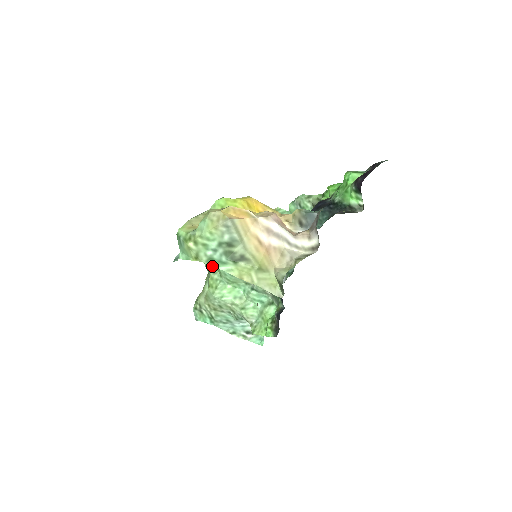
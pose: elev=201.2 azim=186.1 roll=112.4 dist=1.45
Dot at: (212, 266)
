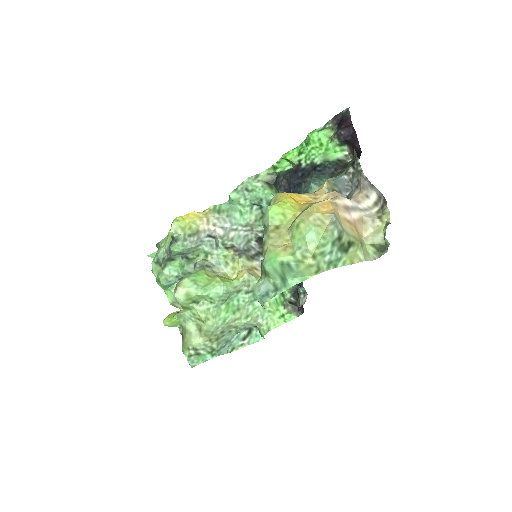
Dot at: (196, 300)
